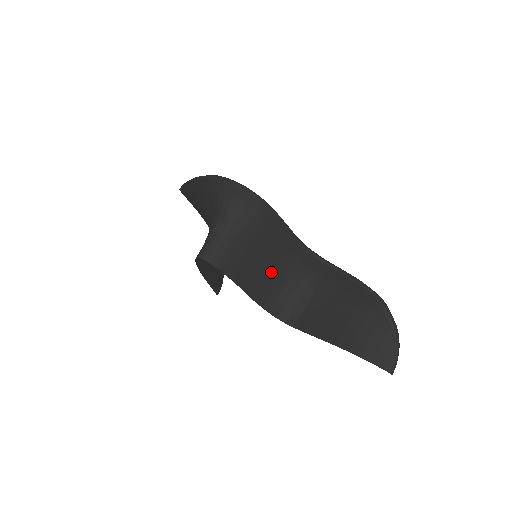
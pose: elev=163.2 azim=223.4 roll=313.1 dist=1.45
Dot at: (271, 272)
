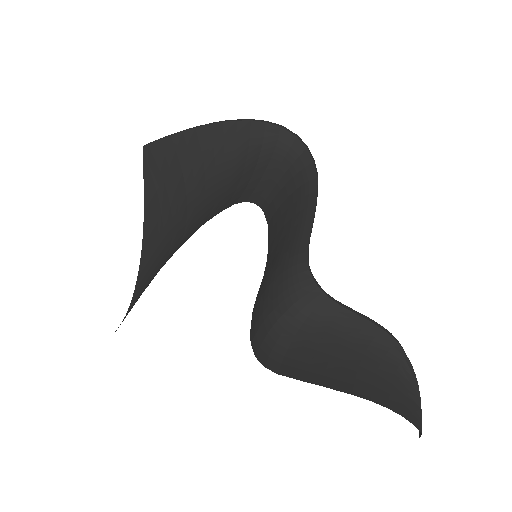
Dot at: (270, 283)
